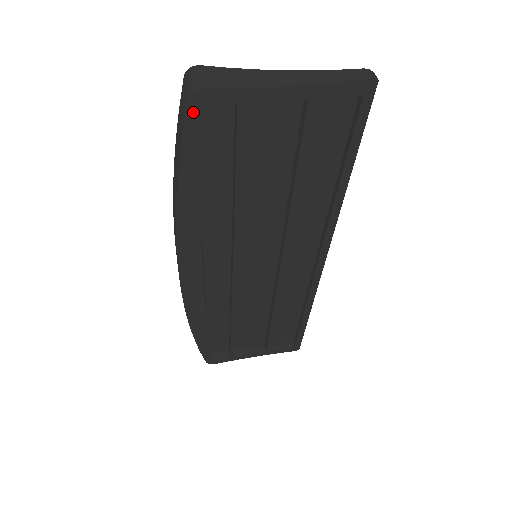
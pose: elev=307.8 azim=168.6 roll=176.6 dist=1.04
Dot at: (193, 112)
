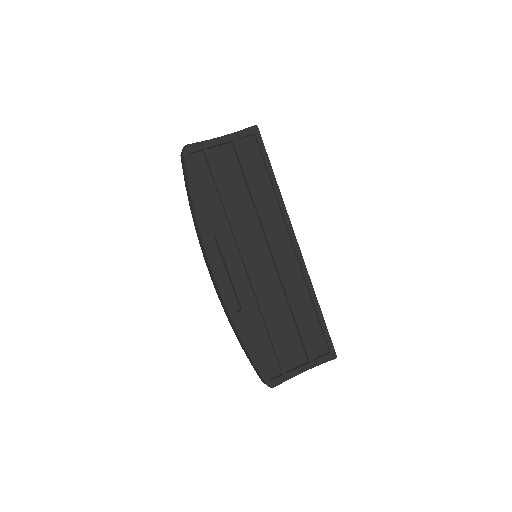
Dot at: (186, 157)
